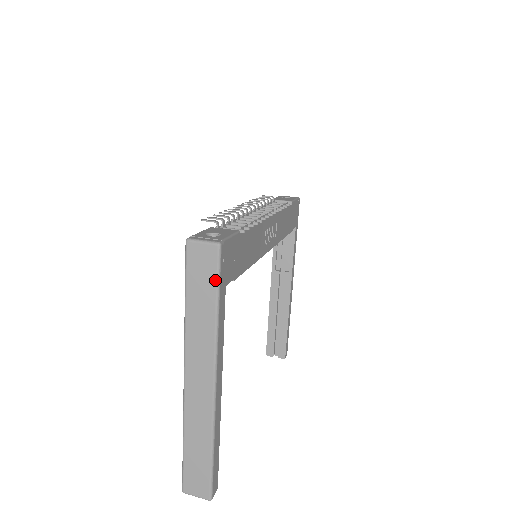
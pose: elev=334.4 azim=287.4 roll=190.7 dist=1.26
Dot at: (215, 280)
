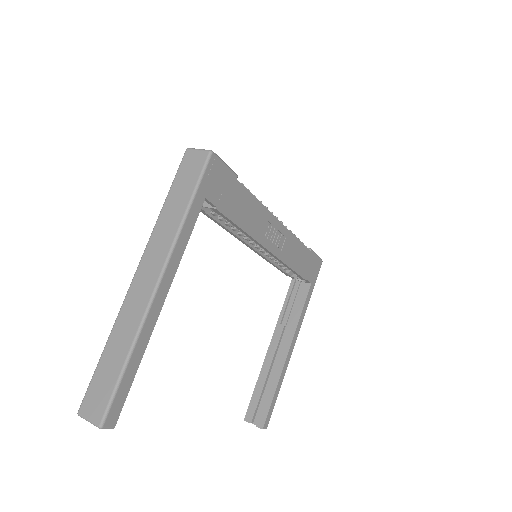
Dot at: (196, 180)
